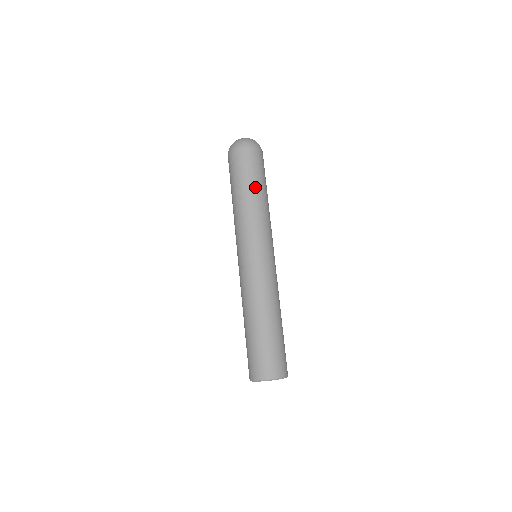
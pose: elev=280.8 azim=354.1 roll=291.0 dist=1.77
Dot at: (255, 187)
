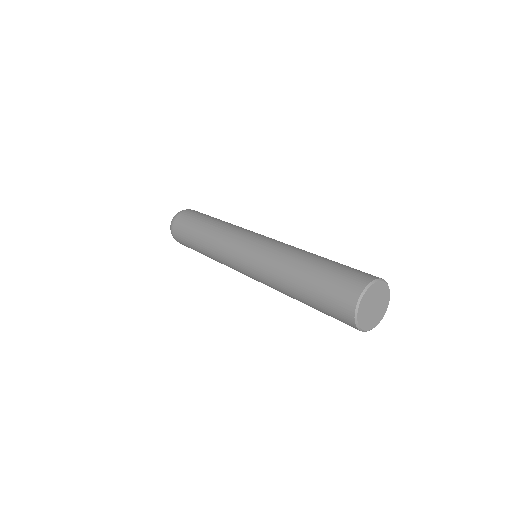
Dot at: (214, 218)
